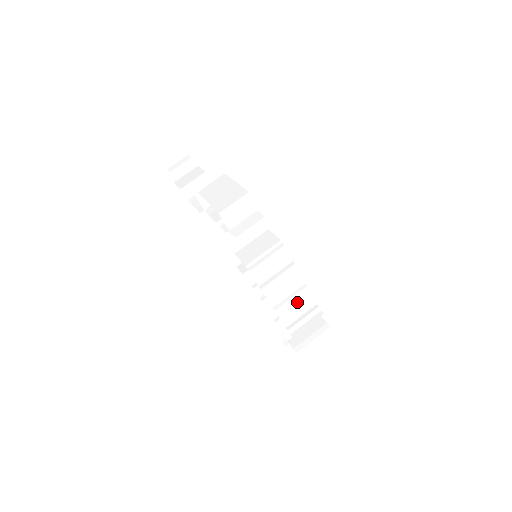
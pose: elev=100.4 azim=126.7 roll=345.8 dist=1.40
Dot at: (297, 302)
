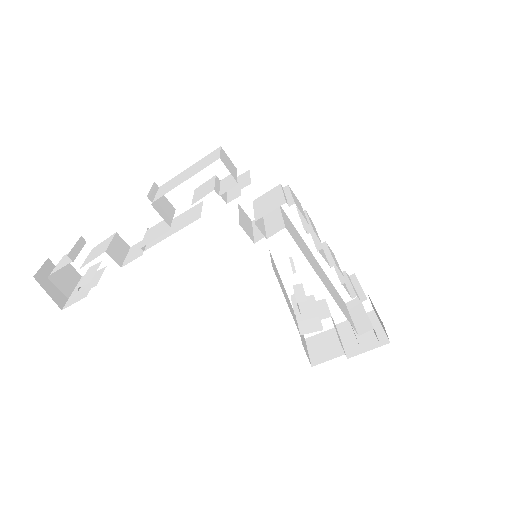
Dot at: (335, 260)
